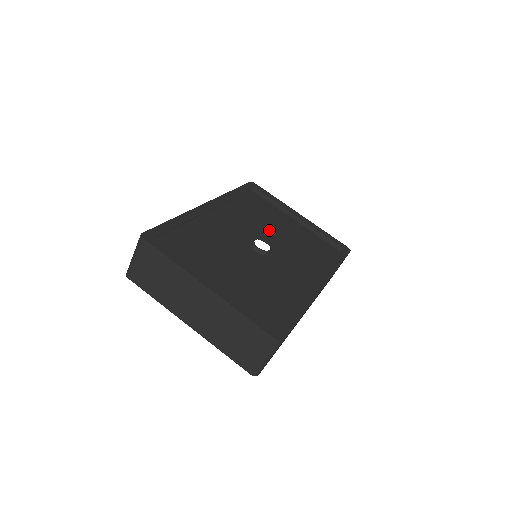
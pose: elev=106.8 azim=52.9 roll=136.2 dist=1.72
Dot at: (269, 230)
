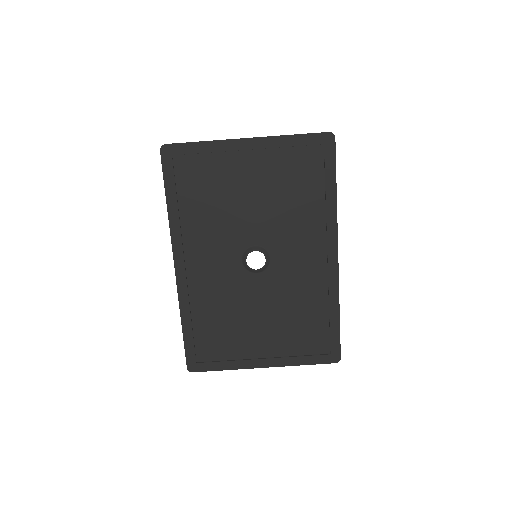
Dot at: (241, 217)
